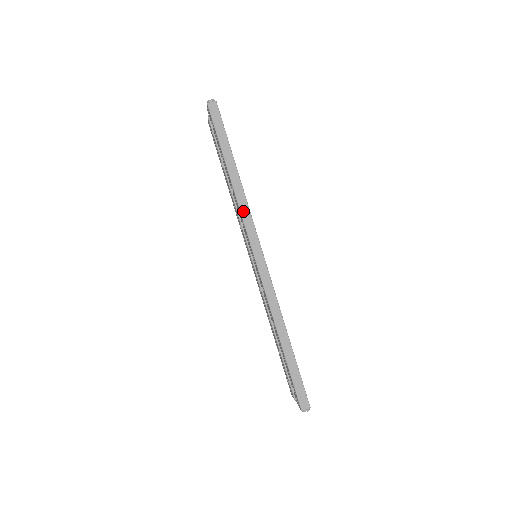
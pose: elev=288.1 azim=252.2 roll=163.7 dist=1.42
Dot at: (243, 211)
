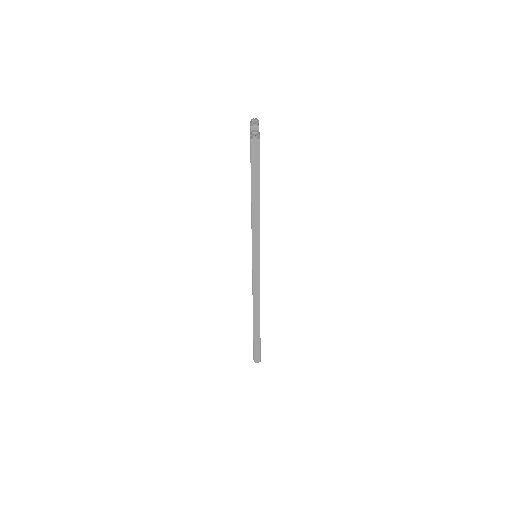
Dot at: (254, 237)
